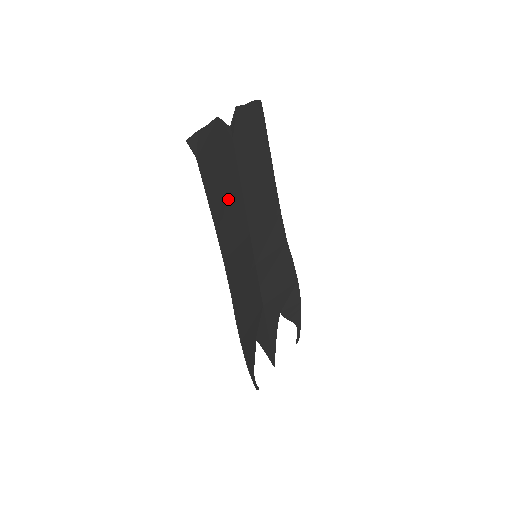
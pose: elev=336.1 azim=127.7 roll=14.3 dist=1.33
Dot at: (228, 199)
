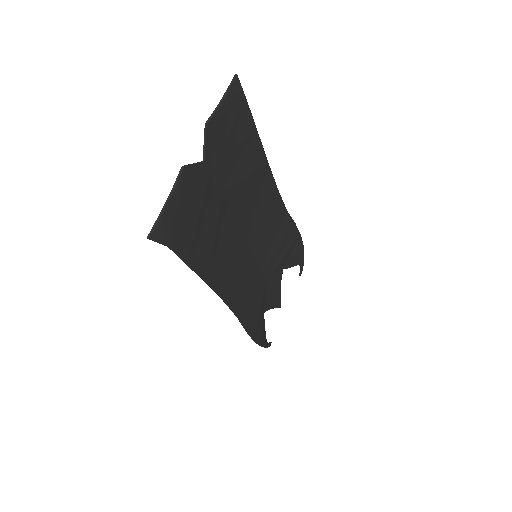
Dot at: (217, 243)
